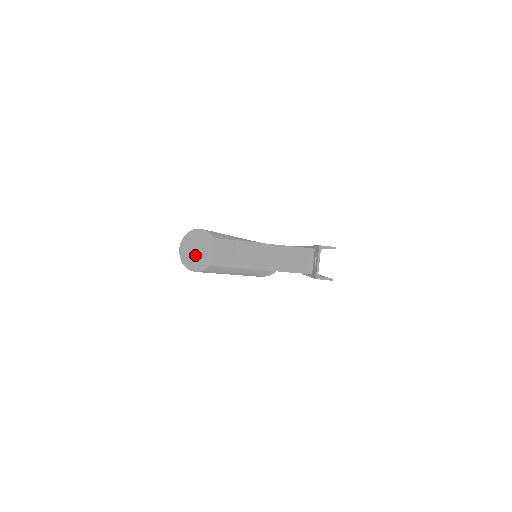
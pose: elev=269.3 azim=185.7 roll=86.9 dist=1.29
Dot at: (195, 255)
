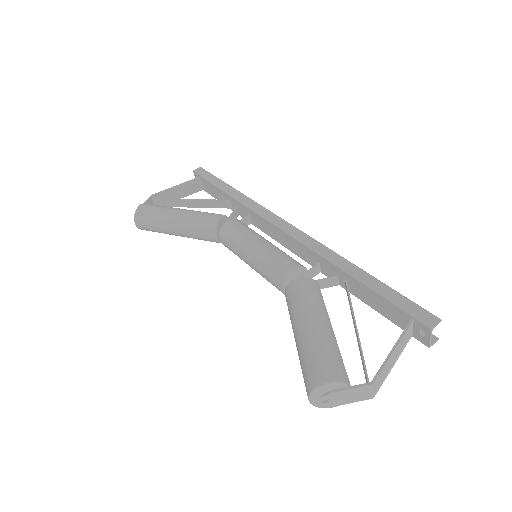
Dot at: (334, 403)
